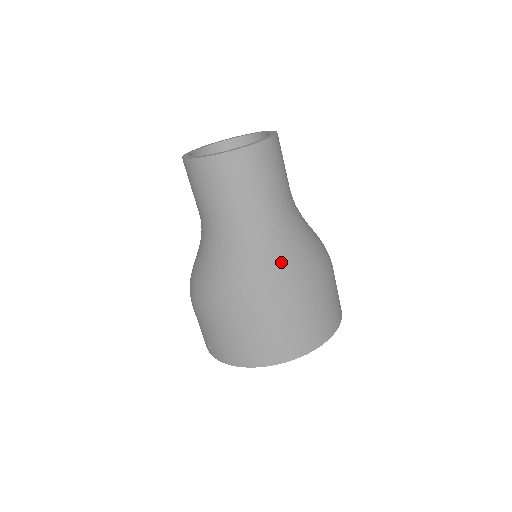
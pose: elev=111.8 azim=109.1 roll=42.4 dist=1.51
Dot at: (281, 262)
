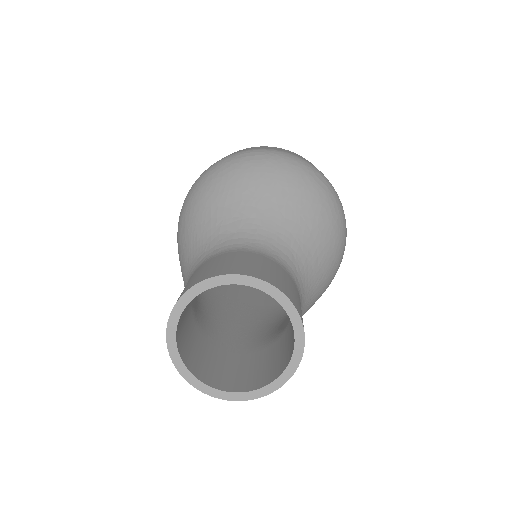
Dot at: occluded
